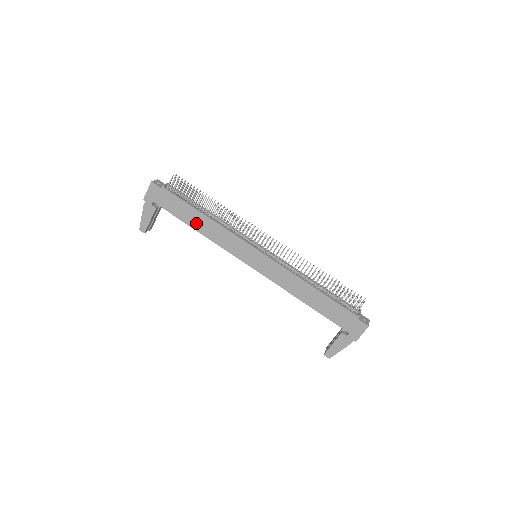
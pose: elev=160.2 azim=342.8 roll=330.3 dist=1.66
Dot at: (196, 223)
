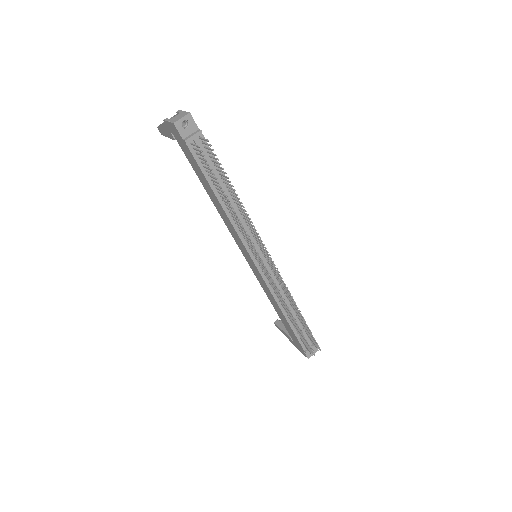
Dot at: (210, 194)
